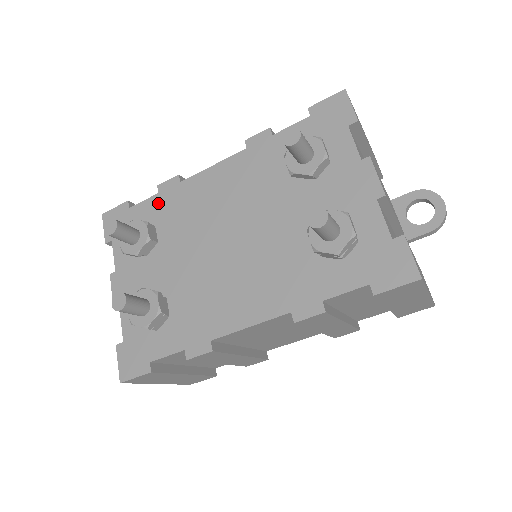
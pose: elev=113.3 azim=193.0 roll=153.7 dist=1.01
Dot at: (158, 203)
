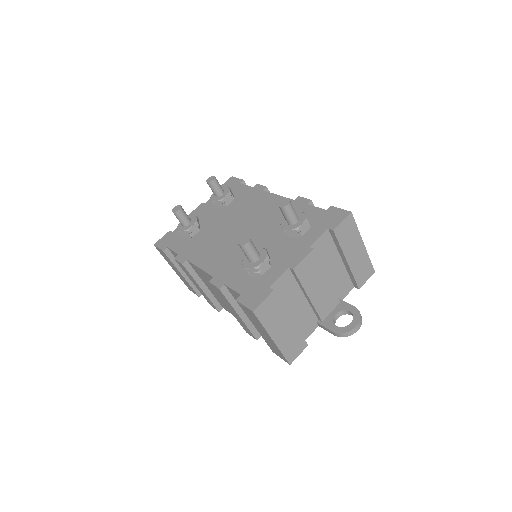
Dot at: (247, 191)
